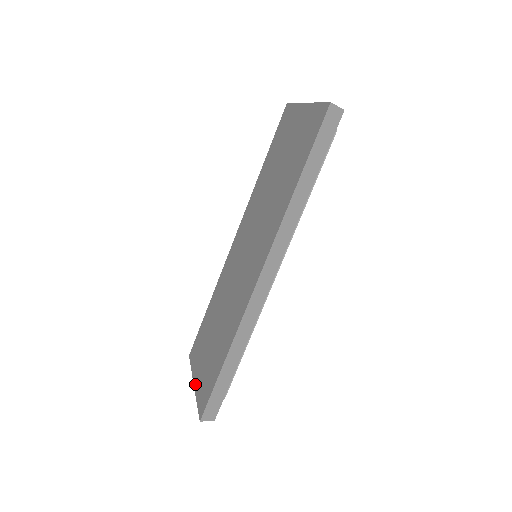
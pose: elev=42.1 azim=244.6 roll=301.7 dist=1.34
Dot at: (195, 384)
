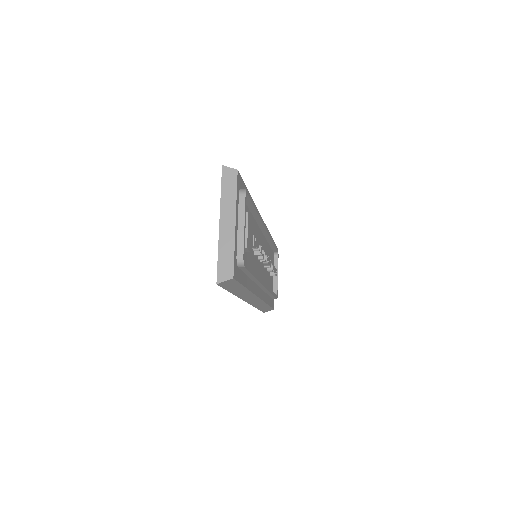
Dot at: occluded
